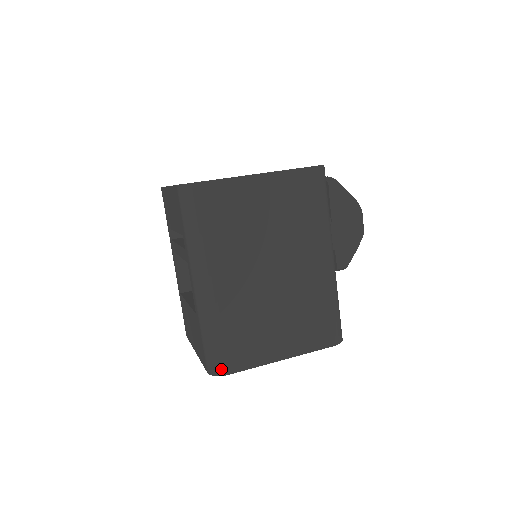
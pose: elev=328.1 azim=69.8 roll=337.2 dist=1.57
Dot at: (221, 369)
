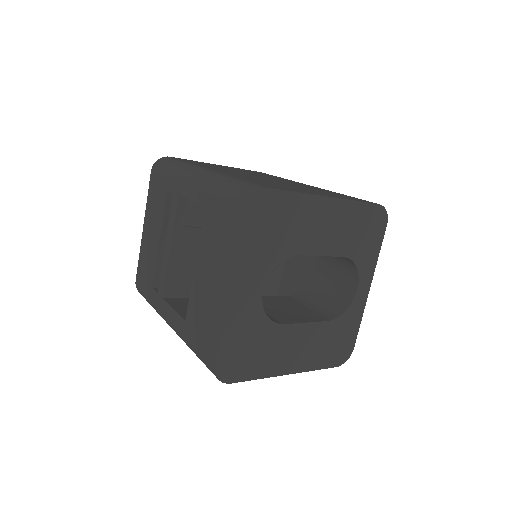
Dot at: (257, 187)
